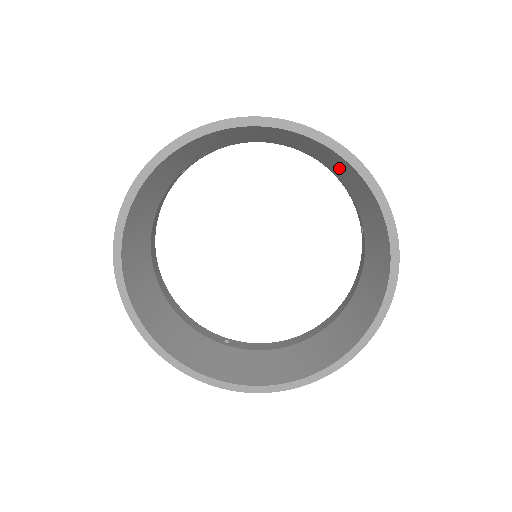
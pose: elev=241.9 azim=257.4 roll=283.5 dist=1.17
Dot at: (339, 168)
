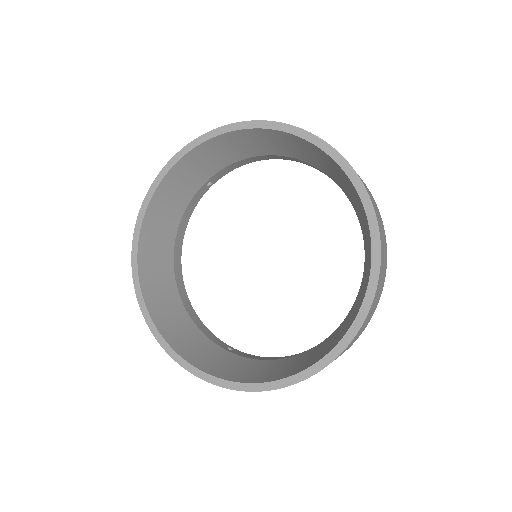
Dot at: (331, 170)
